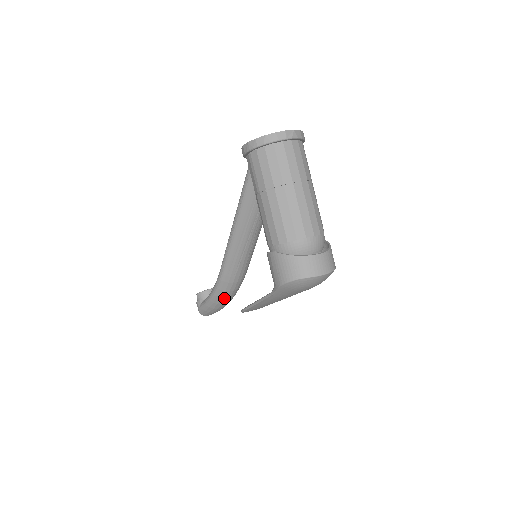
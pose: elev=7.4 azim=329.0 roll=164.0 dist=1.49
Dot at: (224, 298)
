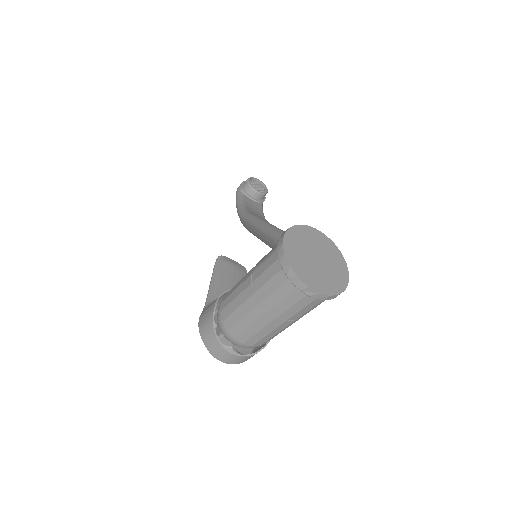
Dot at: occluded
